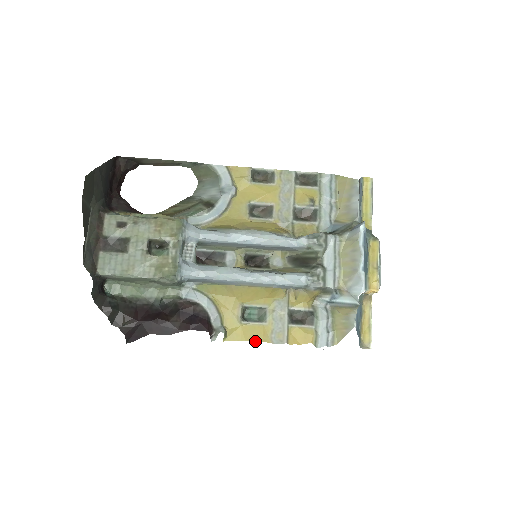
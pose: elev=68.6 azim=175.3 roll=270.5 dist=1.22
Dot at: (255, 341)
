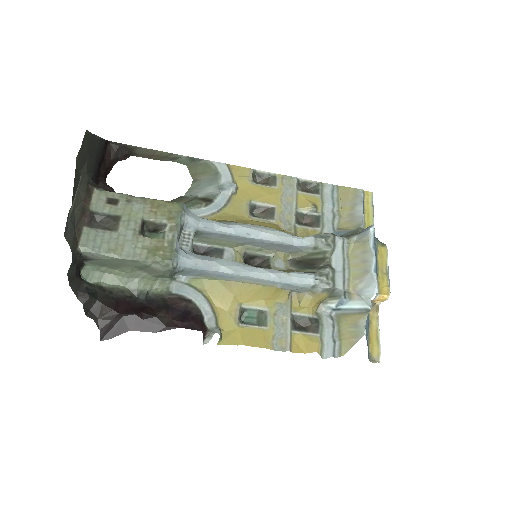
Dot at: (254, 346)
